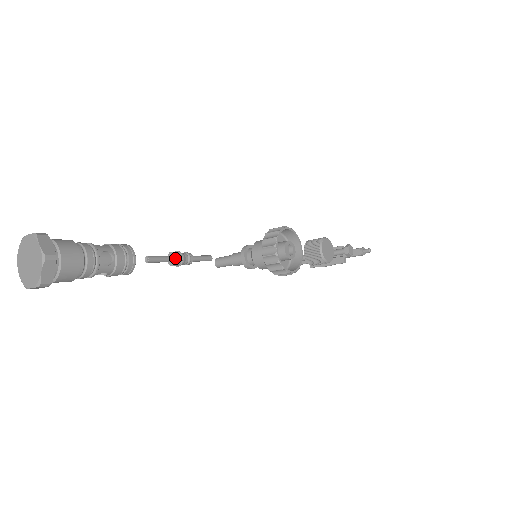
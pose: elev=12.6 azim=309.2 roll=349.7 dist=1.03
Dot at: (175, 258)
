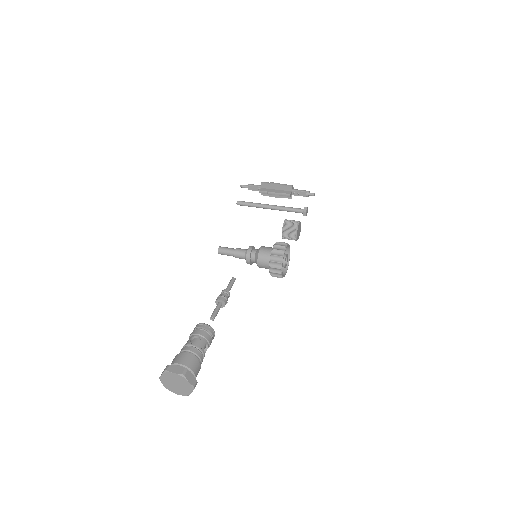
Dot at: (224, 304)
